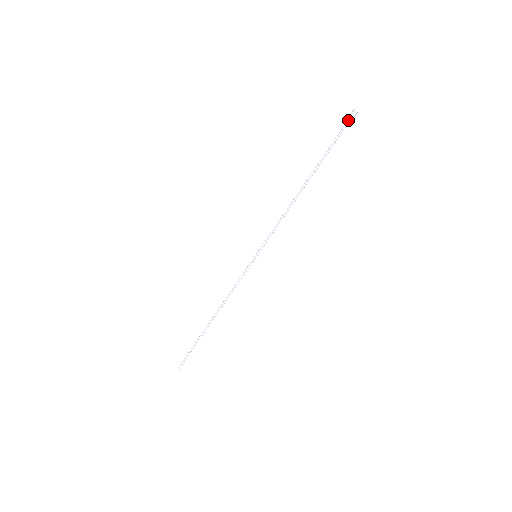
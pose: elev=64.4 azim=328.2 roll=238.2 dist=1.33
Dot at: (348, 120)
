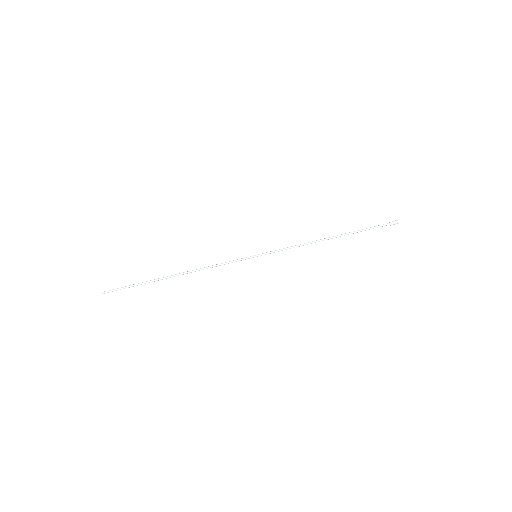
Dot at: (390, 223)
